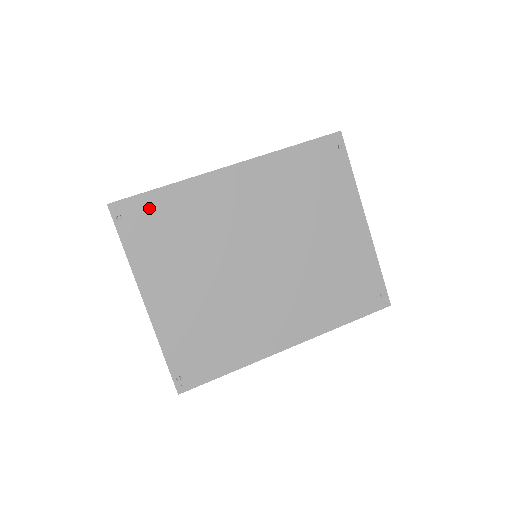
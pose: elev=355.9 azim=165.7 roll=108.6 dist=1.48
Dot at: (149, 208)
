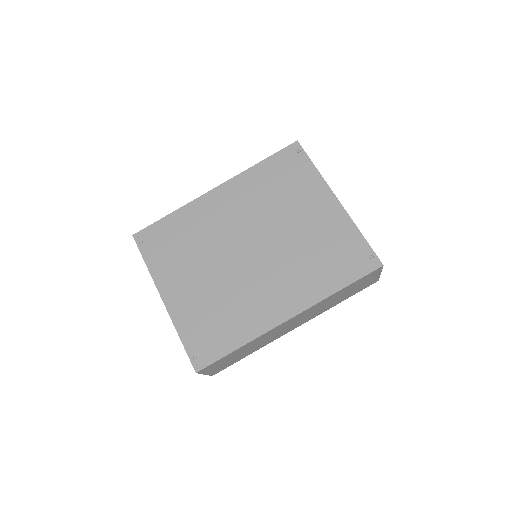
Dot at: (160, 231)
